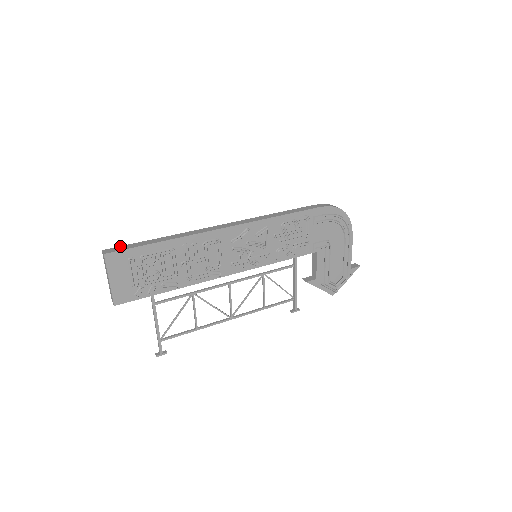
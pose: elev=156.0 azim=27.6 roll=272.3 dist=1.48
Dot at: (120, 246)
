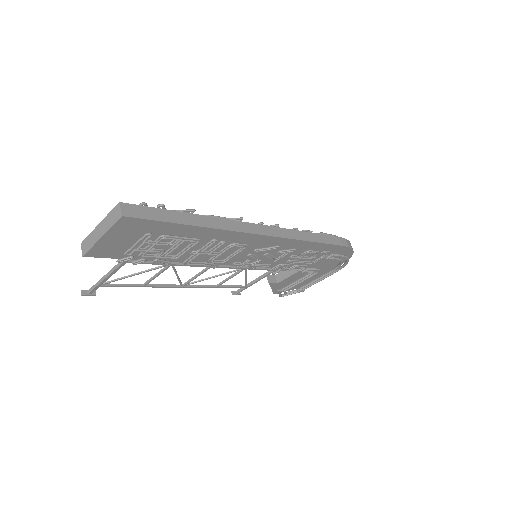
Dot at: (144, 206)
